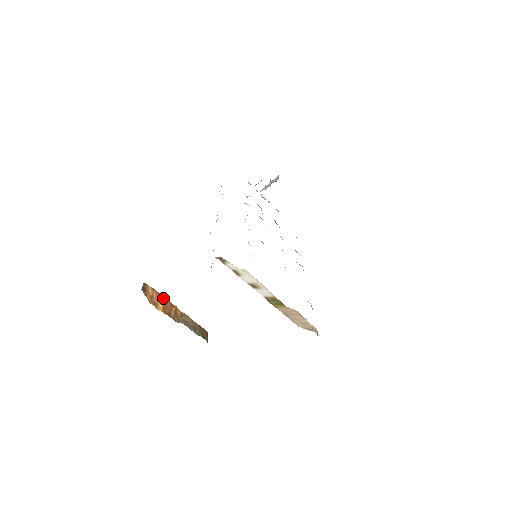
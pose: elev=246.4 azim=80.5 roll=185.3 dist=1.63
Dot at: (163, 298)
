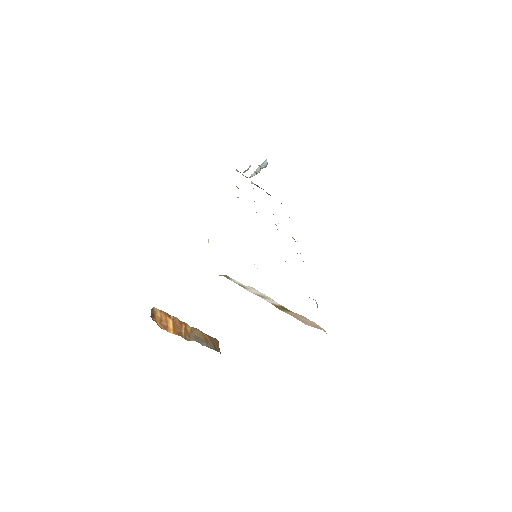
Dot at: (172, 318)
